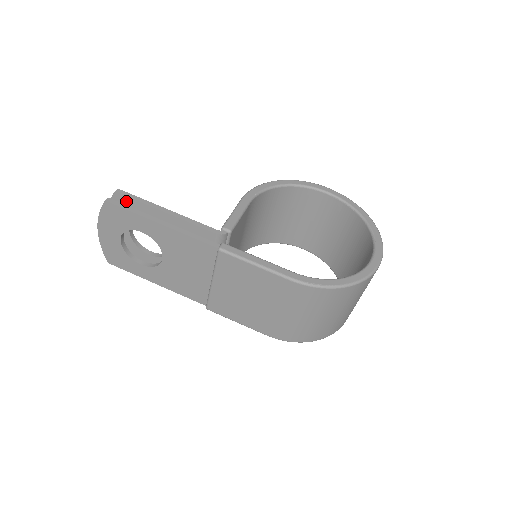
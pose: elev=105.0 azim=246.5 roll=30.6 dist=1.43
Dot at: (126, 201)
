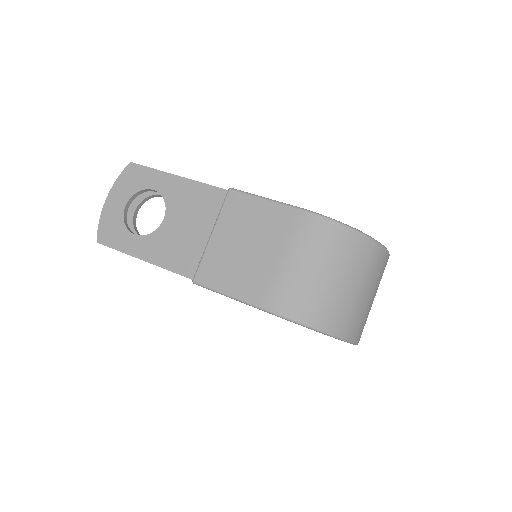
Dot at: occluded
